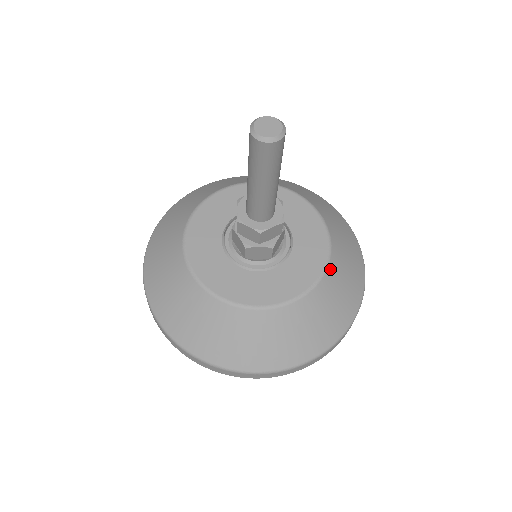
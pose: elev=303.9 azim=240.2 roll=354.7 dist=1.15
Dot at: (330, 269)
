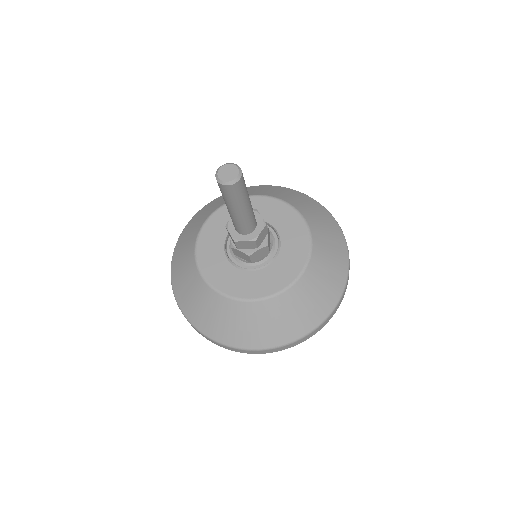
Dot at: (314, 237)
